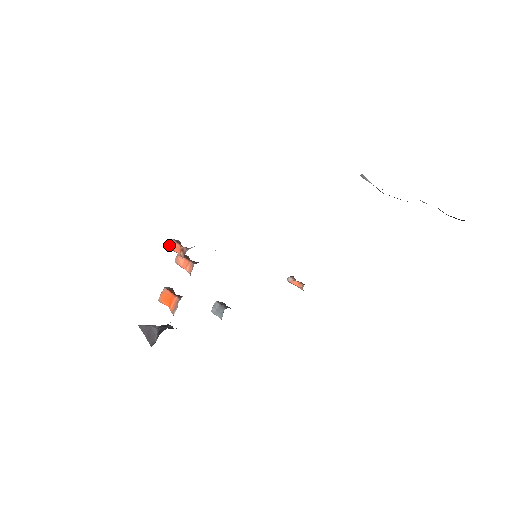
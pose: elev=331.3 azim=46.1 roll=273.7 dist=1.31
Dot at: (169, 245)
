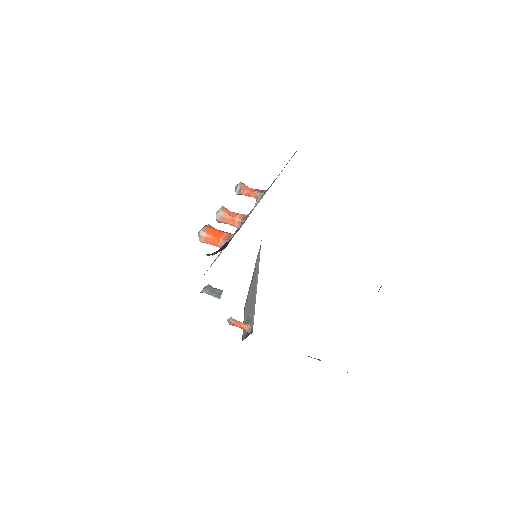
Dot at: (241, 184)
